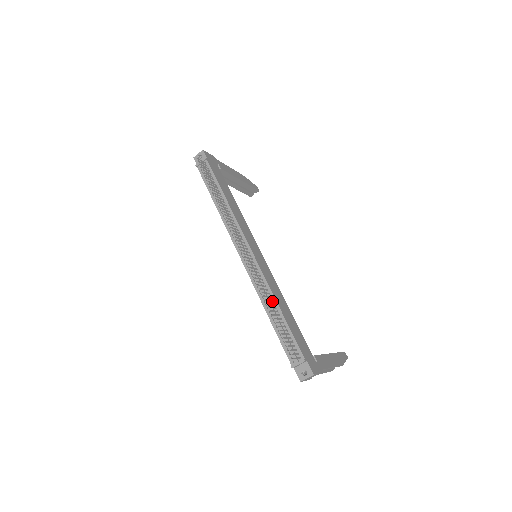
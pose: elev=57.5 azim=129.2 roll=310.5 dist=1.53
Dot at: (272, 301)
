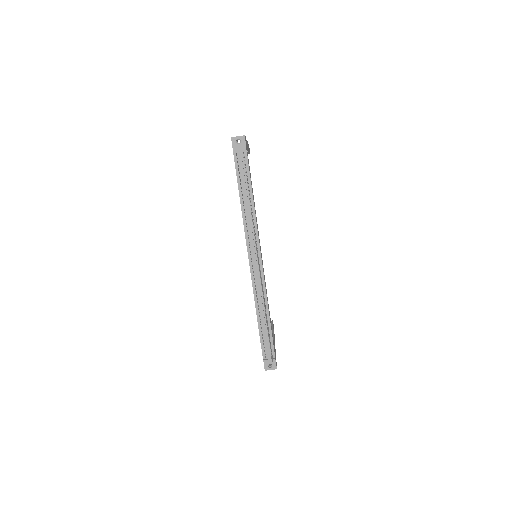
Dot at: occluded
